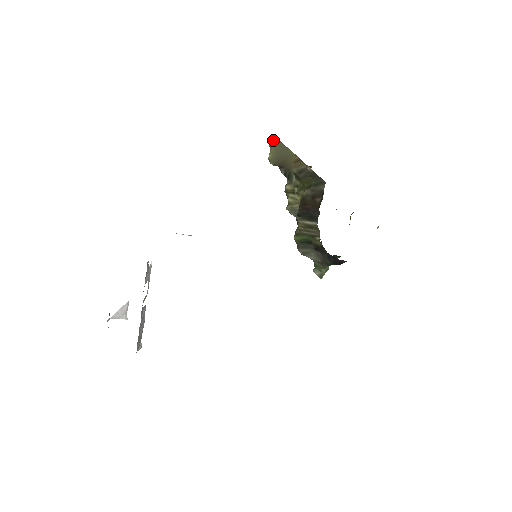
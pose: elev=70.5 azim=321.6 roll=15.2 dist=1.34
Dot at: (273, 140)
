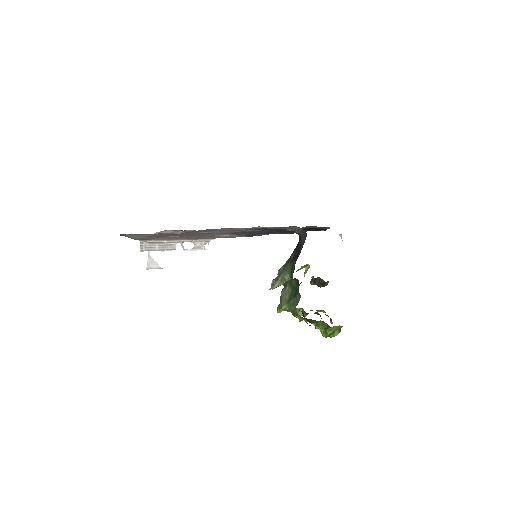
Dot at: occluded
